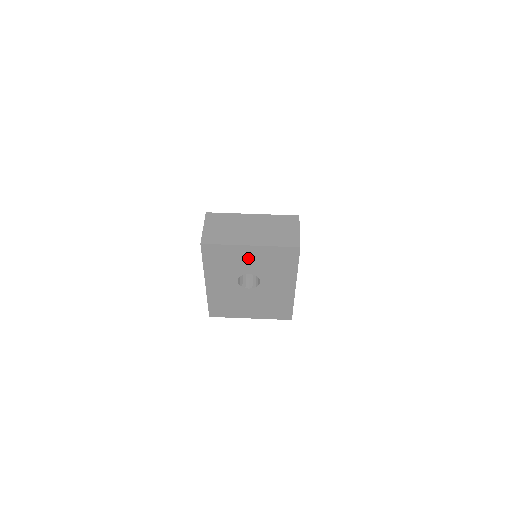
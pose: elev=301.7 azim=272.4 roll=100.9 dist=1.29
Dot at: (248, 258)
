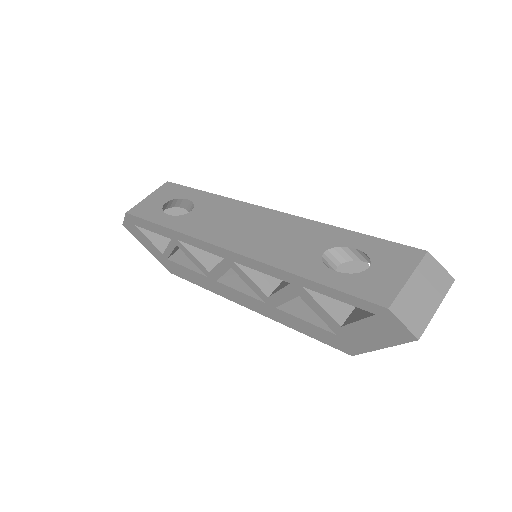
Dot at: occluded
